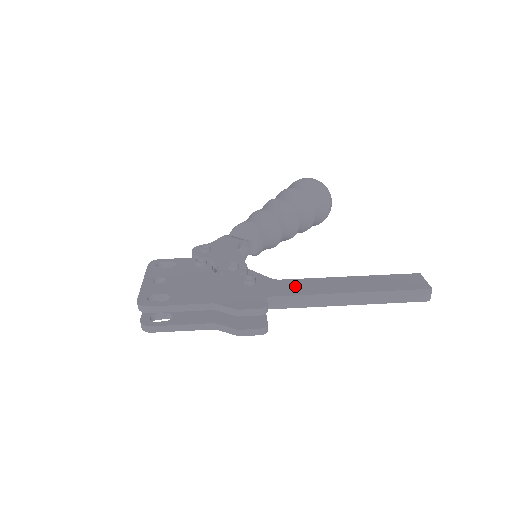
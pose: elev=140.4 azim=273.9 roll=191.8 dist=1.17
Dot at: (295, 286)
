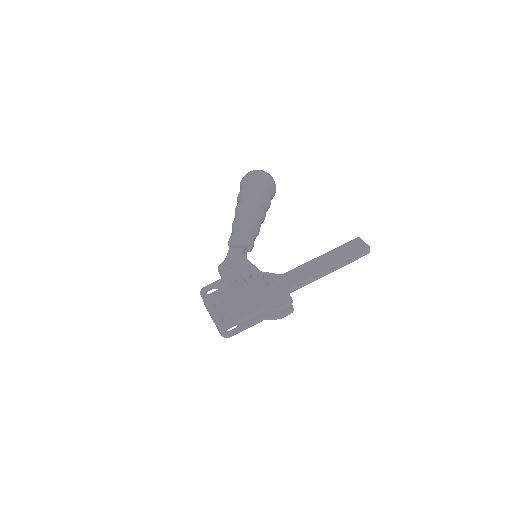
Dot at: (296, 275)
